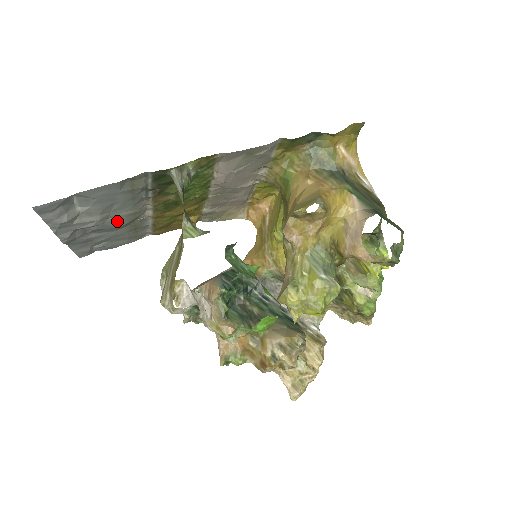
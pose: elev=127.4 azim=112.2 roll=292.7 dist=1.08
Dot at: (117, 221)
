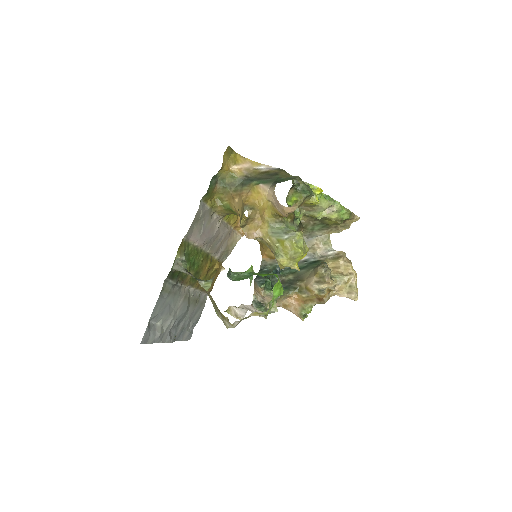
Dot at: (182, 309)
